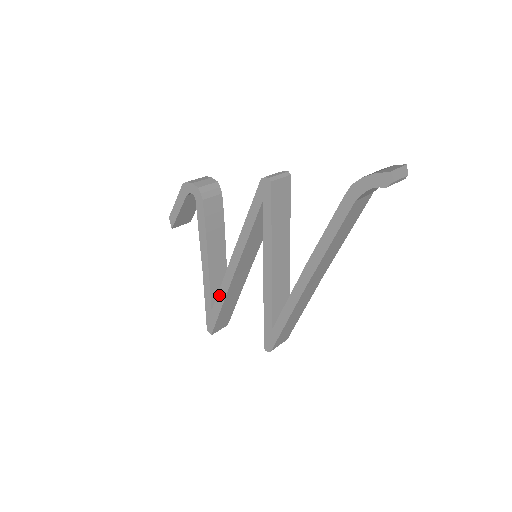
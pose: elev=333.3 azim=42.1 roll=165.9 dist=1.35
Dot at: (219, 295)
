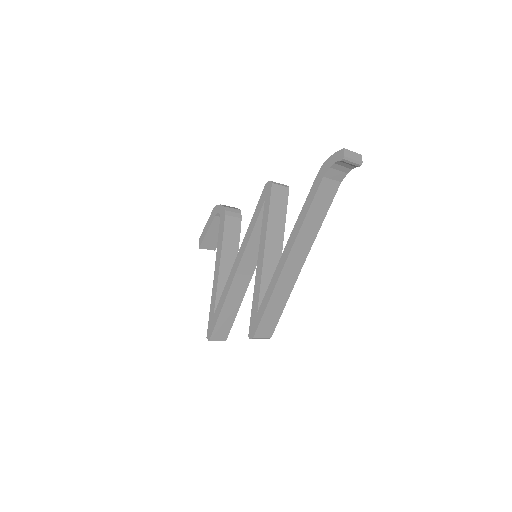
Dot at: (222, 296)
